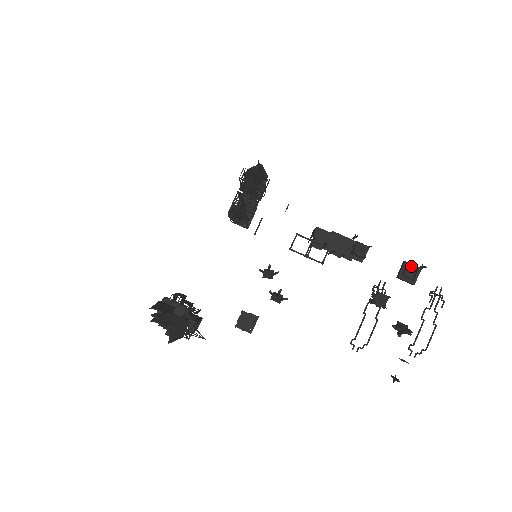
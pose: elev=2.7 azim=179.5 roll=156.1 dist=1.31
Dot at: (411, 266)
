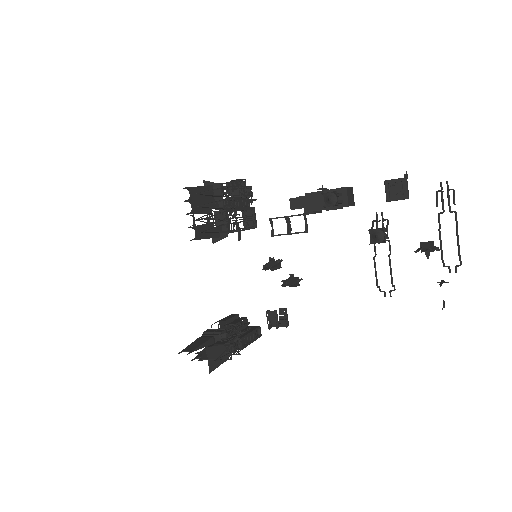
Dot at: (393, 182)
